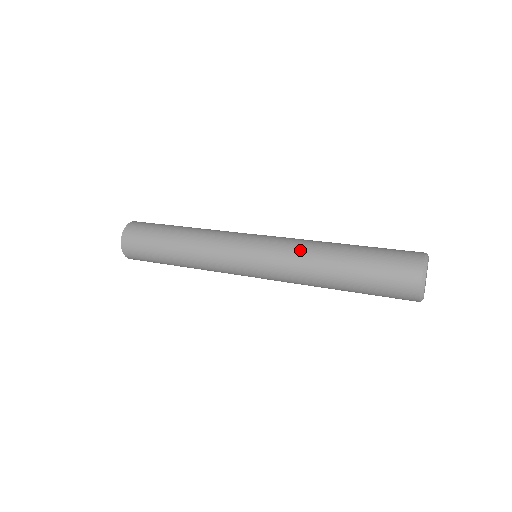
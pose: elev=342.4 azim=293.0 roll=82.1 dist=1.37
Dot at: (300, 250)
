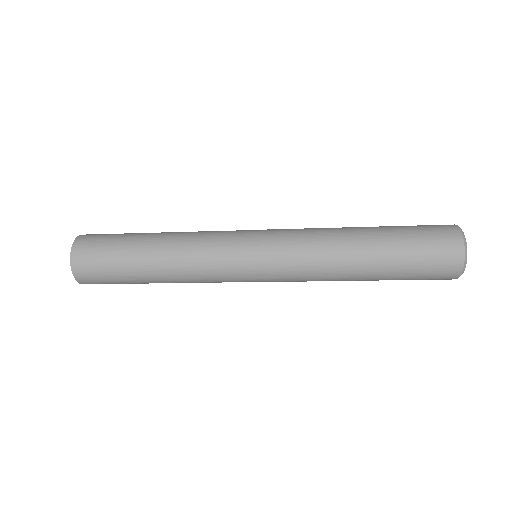
Dot at: occluded
